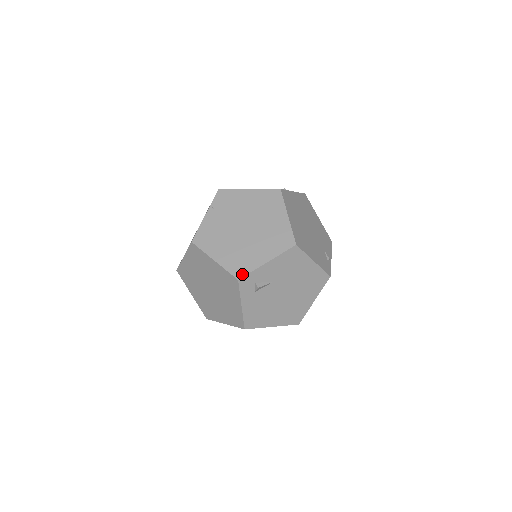
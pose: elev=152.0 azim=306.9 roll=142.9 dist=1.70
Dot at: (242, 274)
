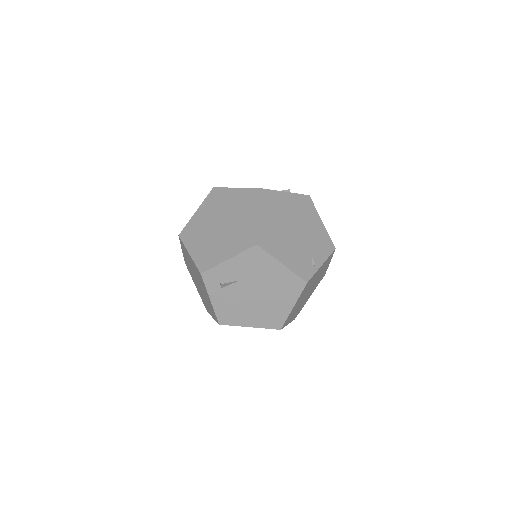
Dot at: (205, 269)
